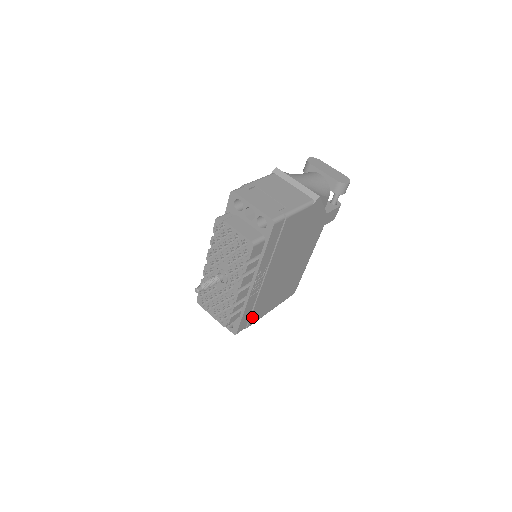
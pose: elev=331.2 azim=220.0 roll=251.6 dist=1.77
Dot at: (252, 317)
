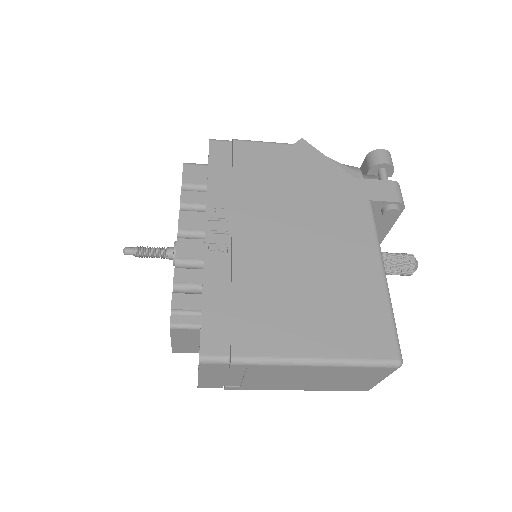
Dot at: (239, 329)
